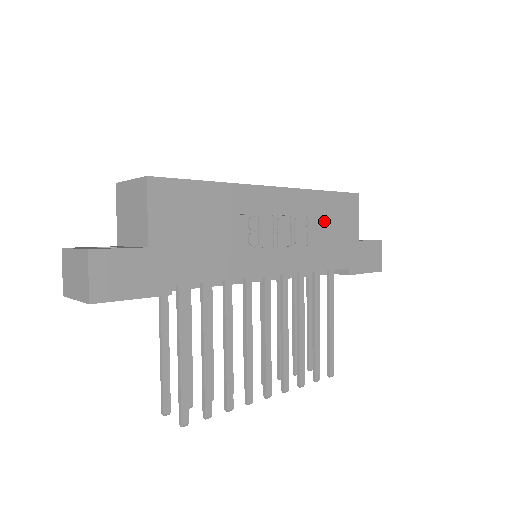
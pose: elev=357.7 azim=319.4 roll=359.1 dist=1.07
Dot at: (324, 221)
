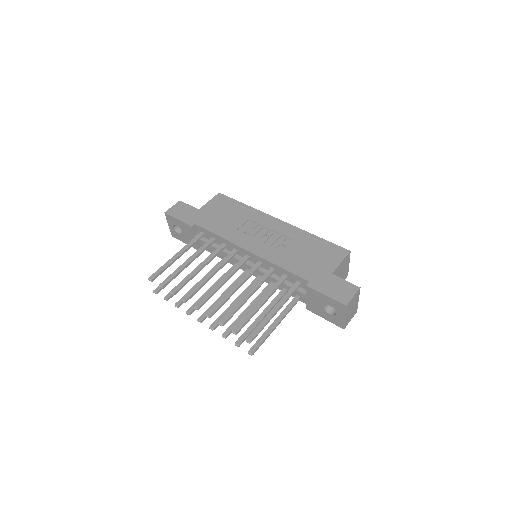
Dot at: (305, 248)
